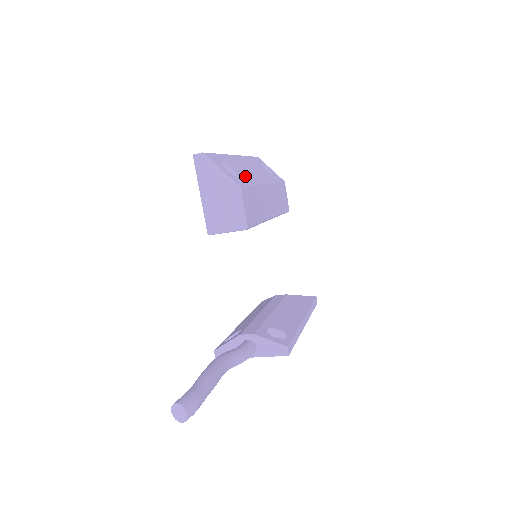
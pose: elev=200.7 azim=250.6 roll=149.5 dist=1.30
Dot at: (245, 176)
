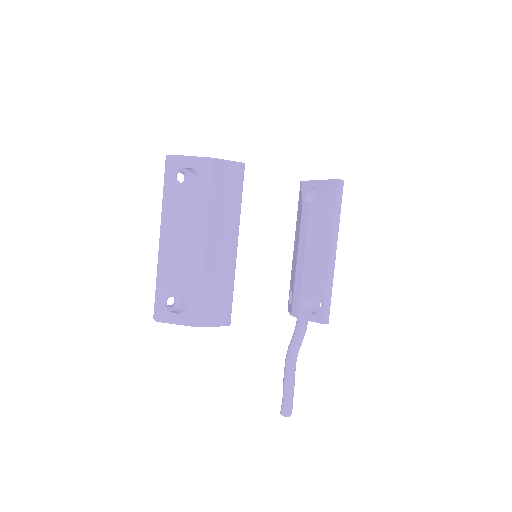
Dot at: (189, 283)
